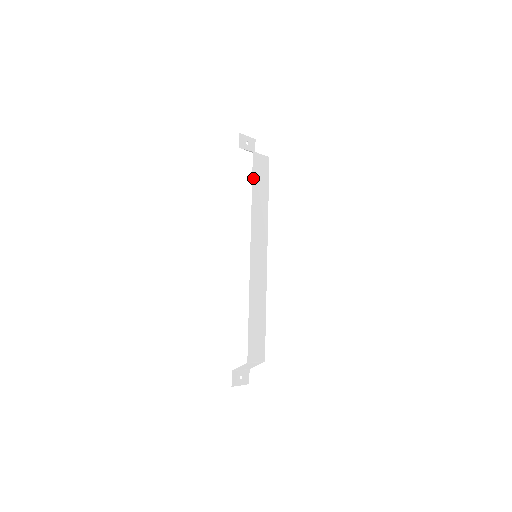
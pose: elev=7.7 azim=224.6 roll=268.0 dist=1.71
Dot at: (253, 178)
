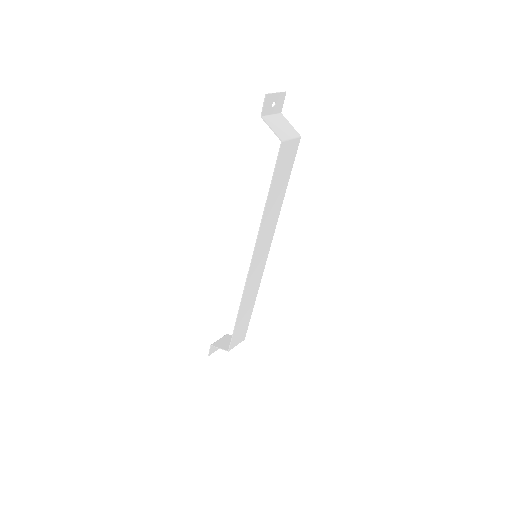
Dot at: (273, 177)
